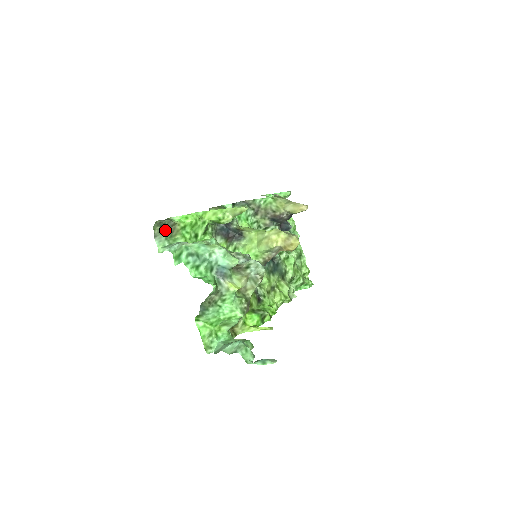
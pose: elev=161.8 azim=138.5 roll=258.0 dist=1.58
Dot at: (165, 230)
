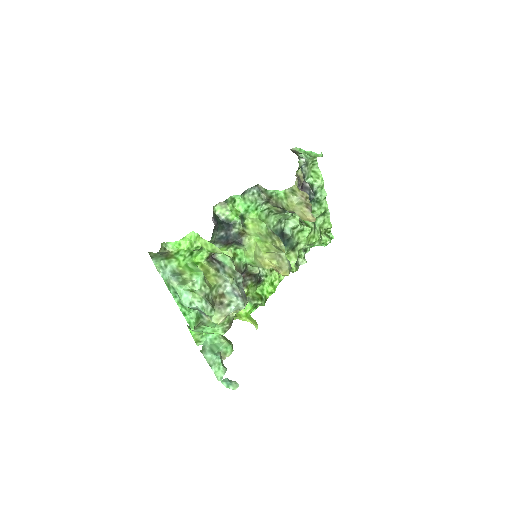
Dot at: (160, 254)
